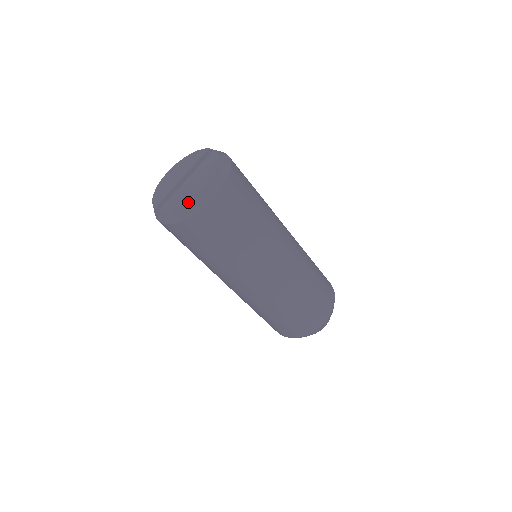
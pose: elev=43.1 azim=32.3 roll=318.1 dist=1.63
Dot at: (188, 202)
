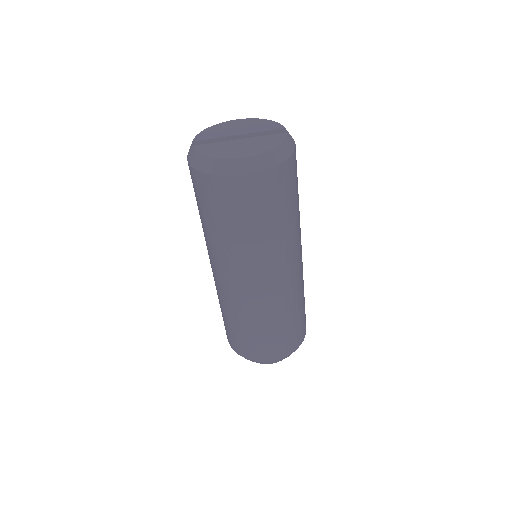
Dot at: (217, 159)
